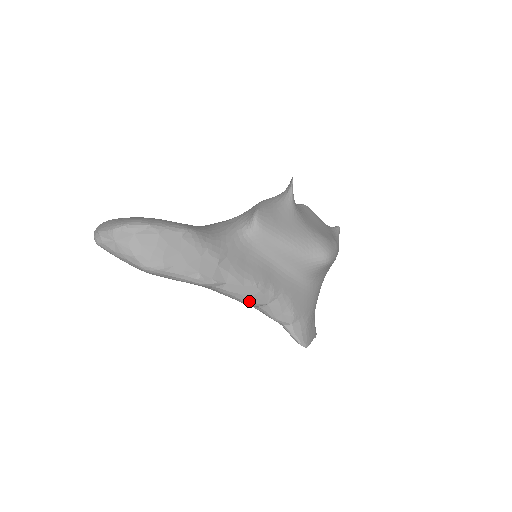
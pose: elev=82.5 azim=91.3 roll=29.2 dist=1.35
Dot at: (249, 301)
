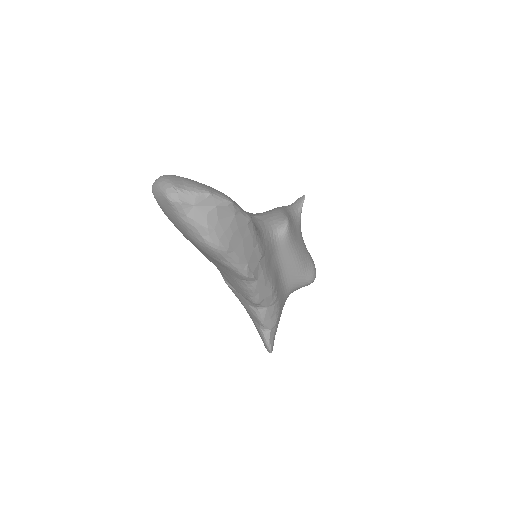
Dot at: (260, 301)
